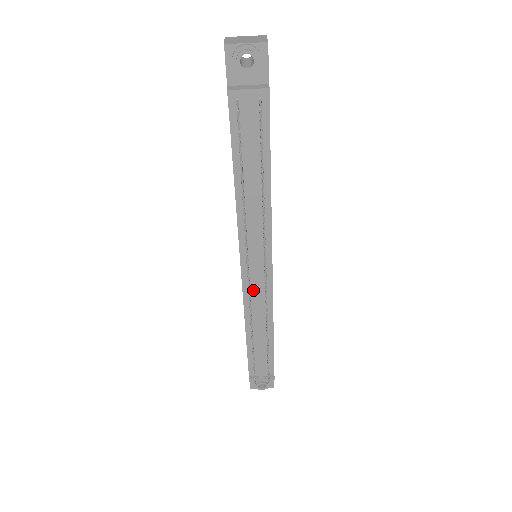
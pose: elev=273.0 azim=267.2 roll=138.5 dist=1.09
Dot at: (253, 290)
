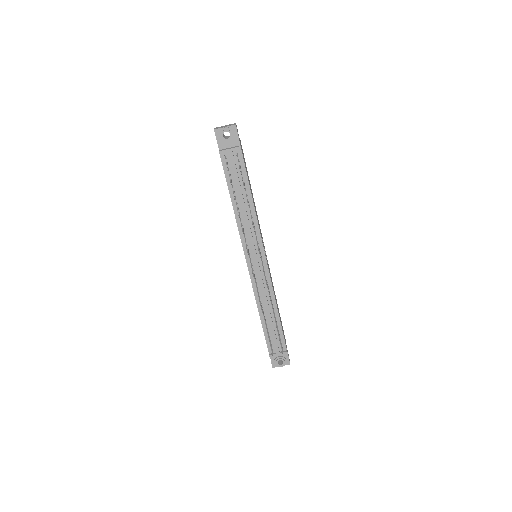
Dot at: (257, 278)
